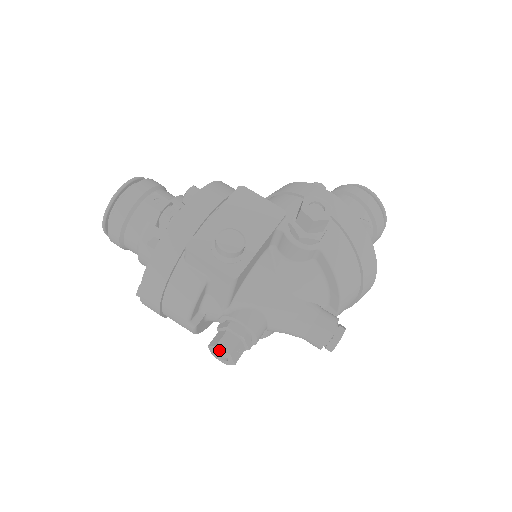
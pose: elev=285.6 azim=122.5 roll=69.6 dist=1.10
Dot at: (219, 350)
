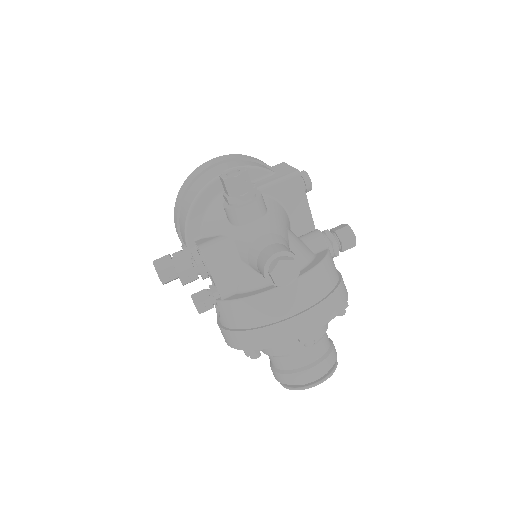
Dot at: (240, 169)
